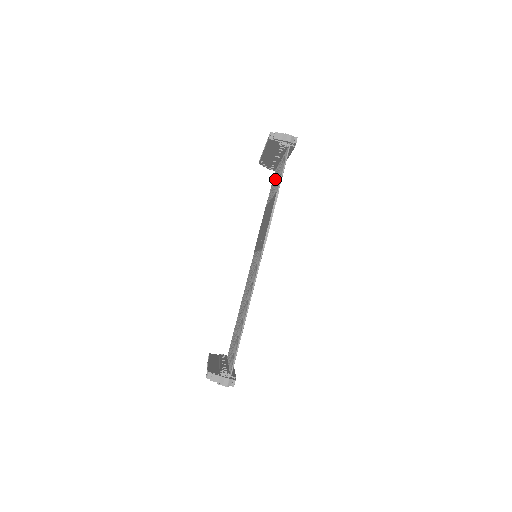
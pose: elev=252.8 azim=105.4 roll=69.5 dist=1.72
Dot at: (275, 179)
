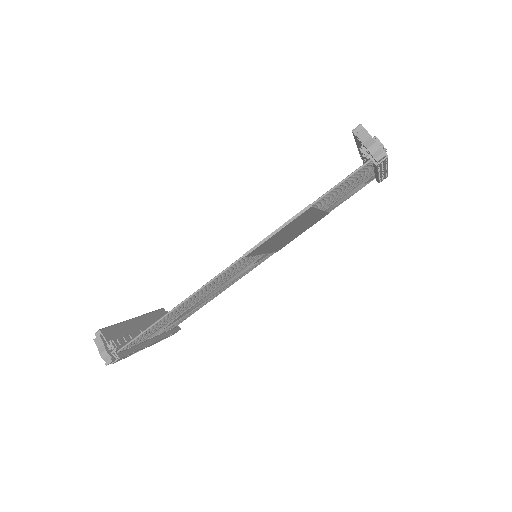
Dot at: occluded
